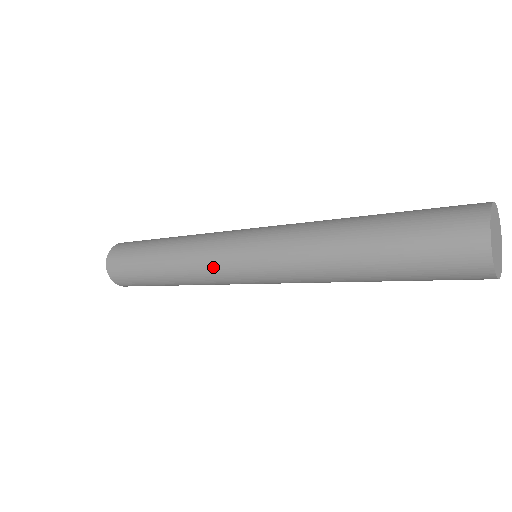
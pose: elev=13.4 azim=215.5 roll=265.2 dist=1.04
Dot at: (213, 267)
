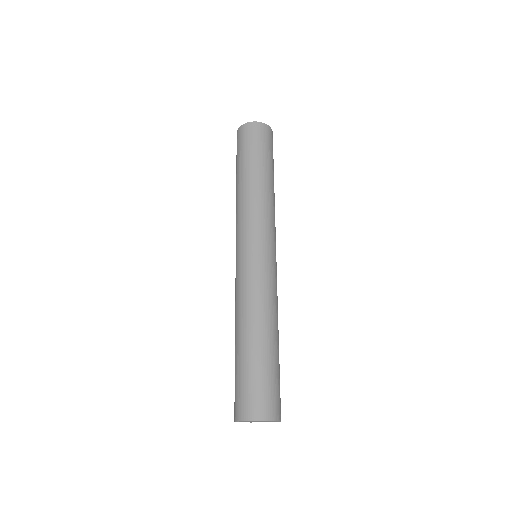
Dot at: occluded
